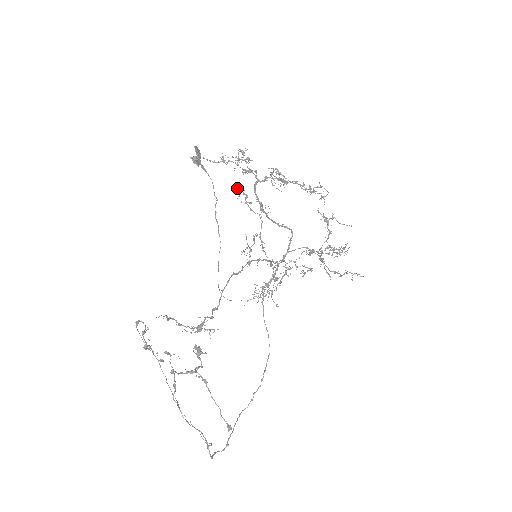
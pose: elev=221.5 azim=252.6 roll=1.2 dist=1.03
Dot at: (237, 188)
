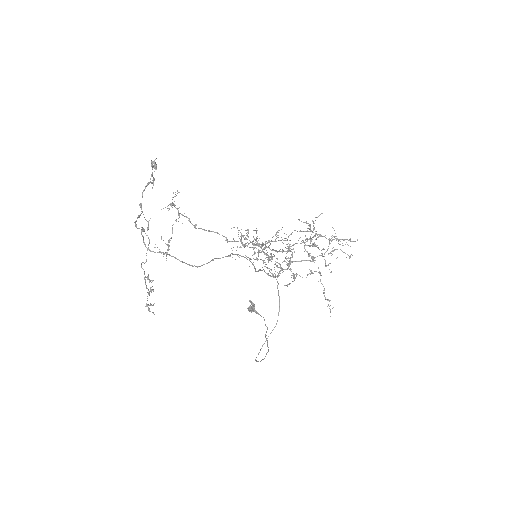
Dot at: (244, 235)
